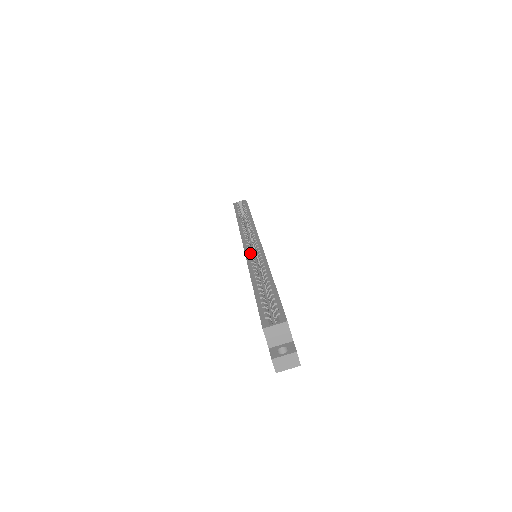
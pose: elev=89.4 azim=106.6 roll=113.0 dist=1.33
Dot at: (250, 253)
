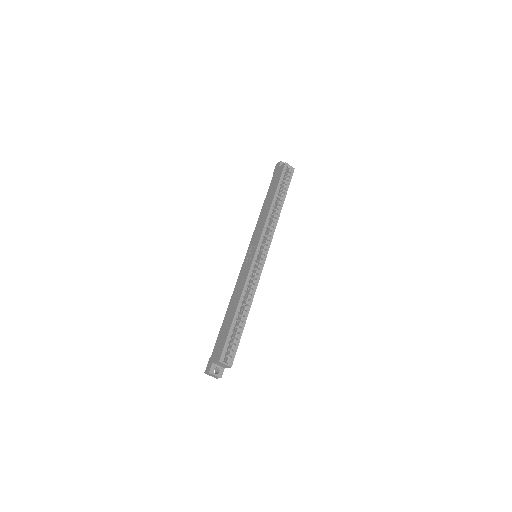
Dot at: occluded
